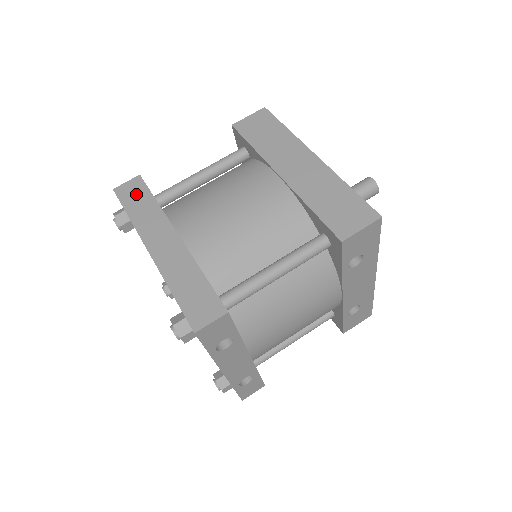
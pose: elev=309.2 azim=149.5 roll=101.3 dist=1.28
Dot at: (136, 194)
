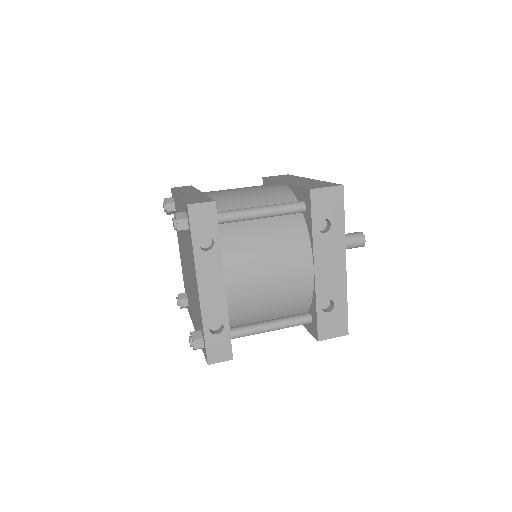
Dot at: (184, 188)
